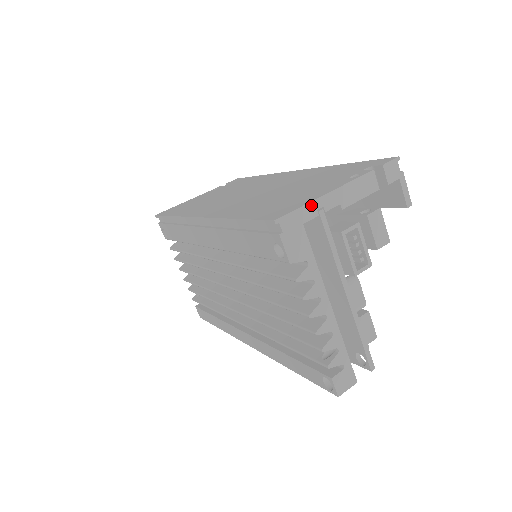
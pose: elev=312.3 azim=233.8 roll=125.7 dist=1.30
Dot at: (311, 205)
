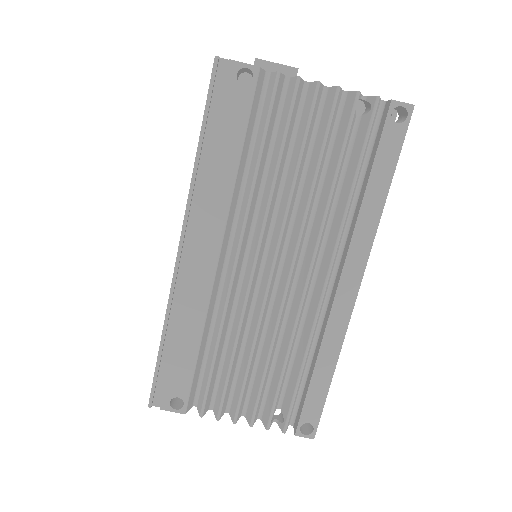
Dot at: occluded
